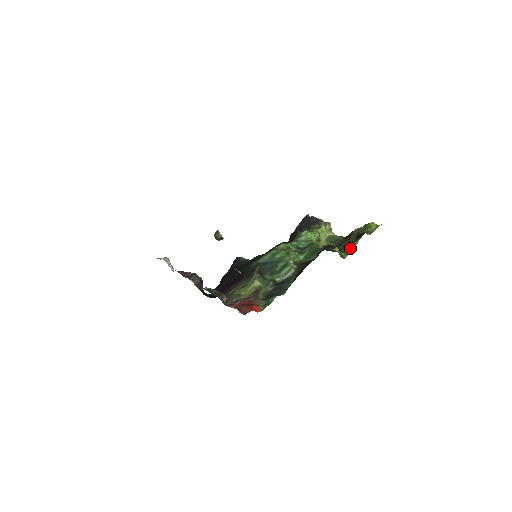
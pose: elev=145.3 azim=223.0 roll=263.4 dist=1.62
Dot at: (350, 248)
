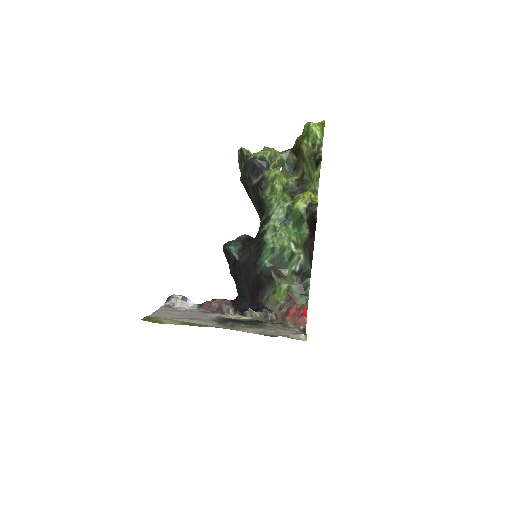
Dot at: (315, 177)
